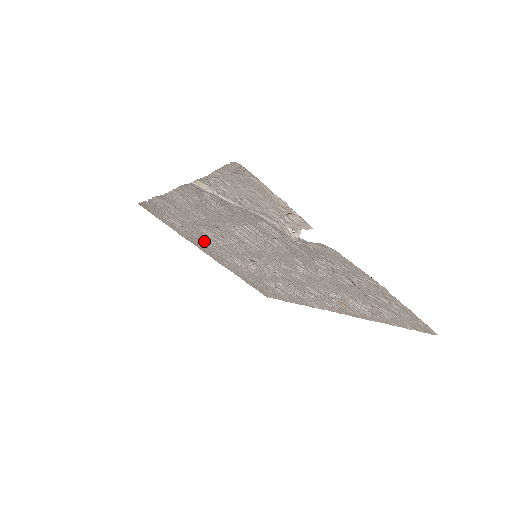
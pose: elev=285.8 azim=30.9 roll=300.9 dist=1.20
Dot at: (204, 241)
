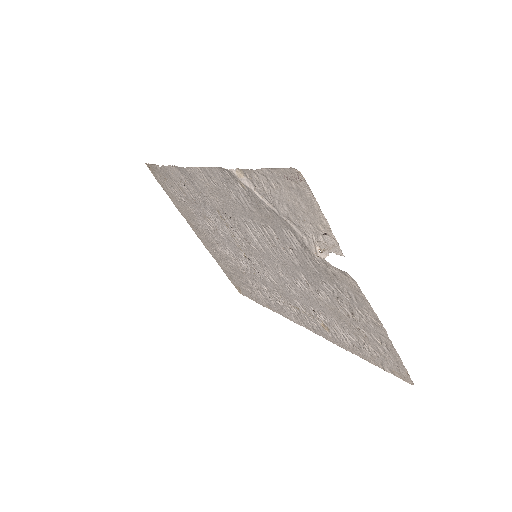
Dot at: (202, 223)
